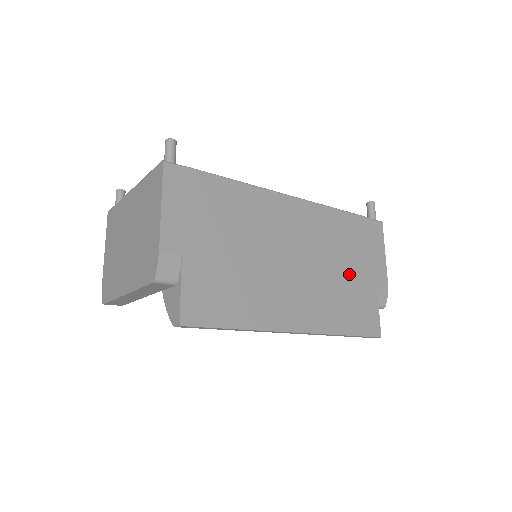
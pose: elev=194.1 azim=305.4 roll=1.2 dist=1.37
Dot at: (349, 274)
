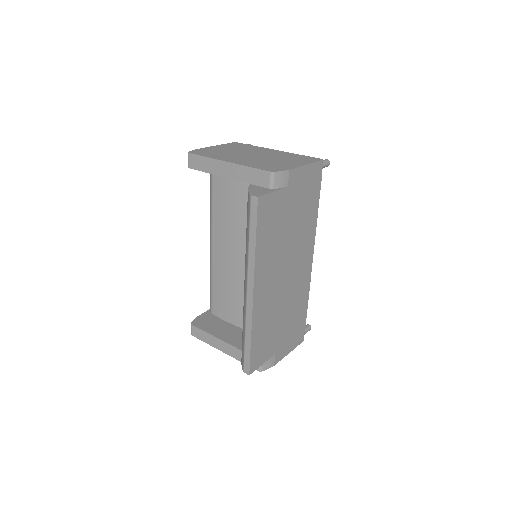
Dot at: (280, 326)
